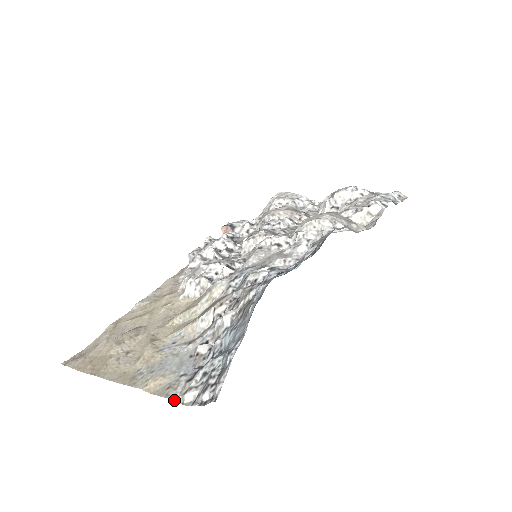
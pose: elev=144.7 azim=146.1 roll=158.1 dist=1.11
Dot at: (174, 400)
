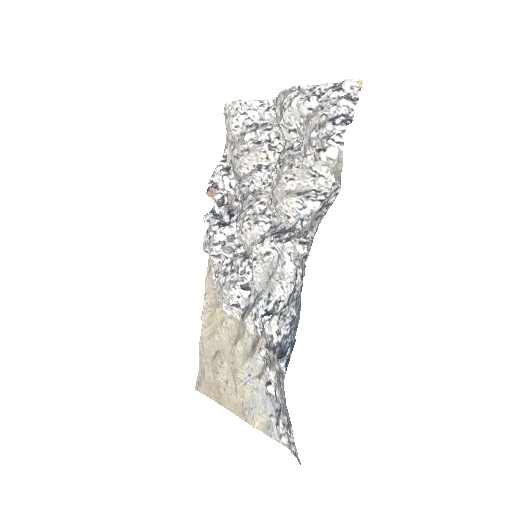
Dot at: (277, 441)
